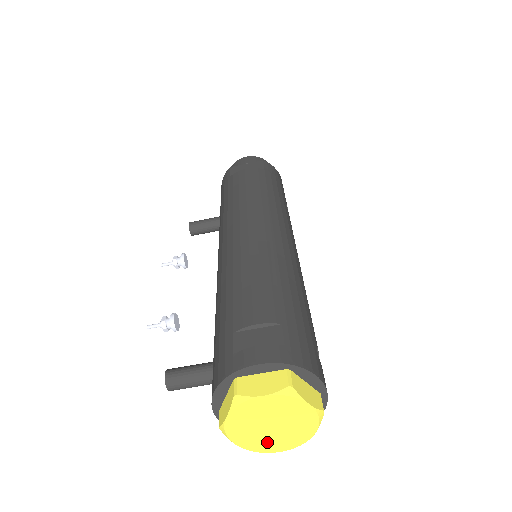
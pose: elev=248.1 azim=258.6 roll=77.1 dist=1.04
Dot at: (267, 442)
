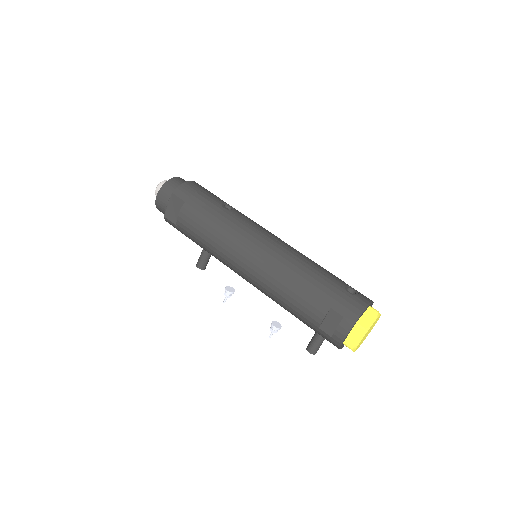
Dot at: (369, 332)
